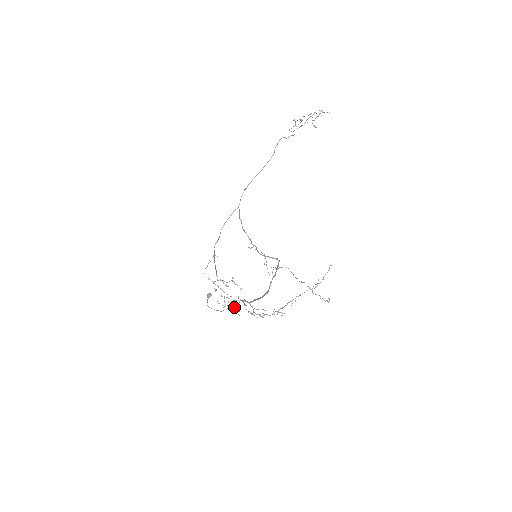
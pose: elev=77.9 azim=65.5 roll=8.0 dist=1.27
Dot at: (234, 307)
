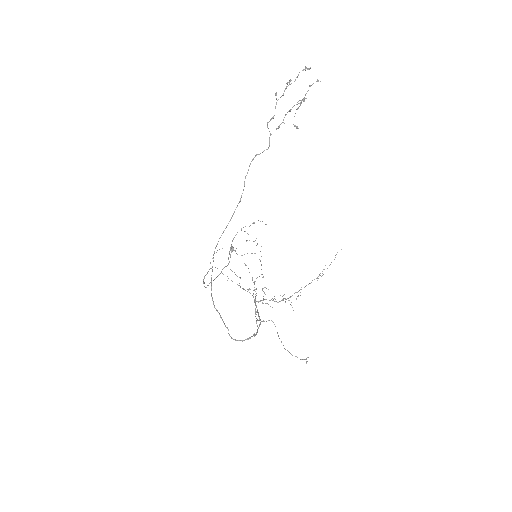
Dot at: occluded
